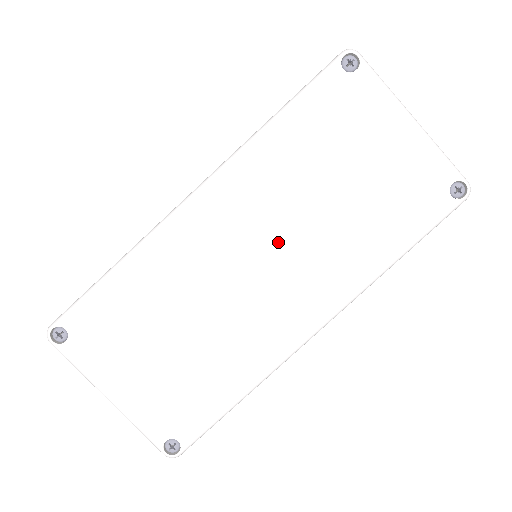
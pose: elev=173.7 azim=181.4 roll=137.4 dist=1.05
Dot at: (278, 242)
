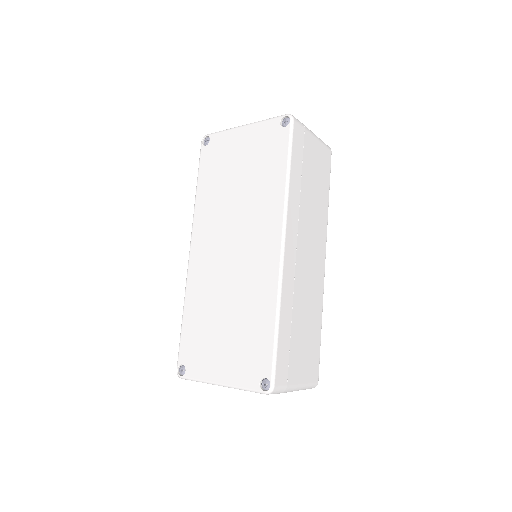
Dot at: (233, 231)
